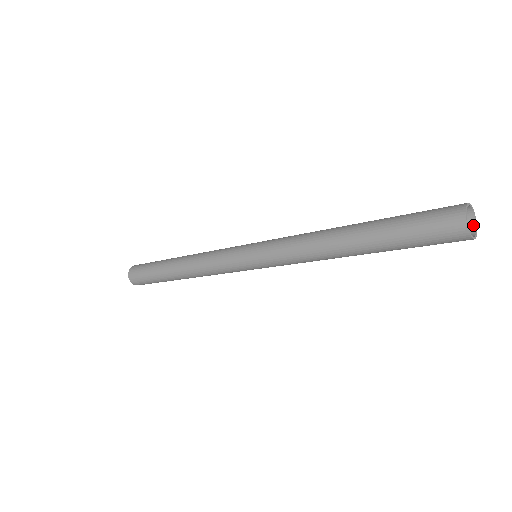
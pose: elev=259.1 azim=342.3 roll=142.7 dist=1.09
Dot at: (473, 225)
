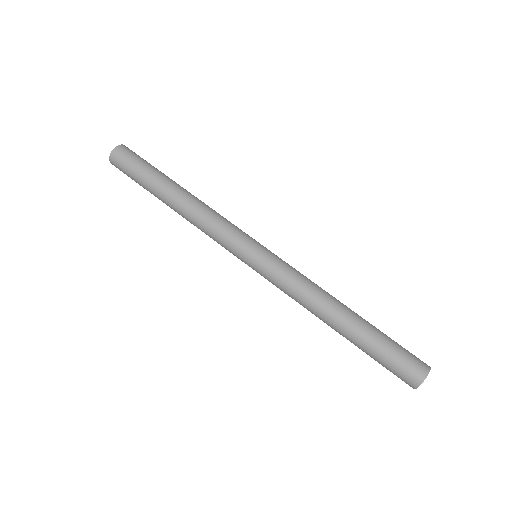
Dot at: occluded
